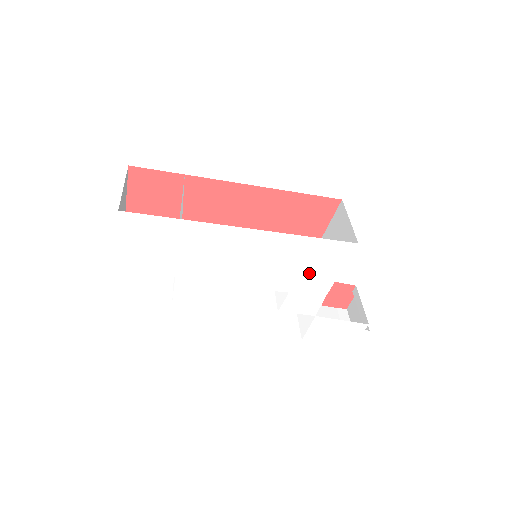
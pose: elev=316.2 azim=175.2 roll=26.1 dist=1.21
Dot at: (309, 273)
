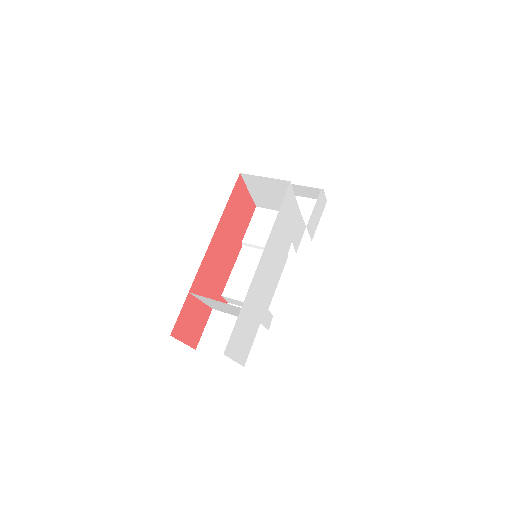
Dot at: (289, 223)
